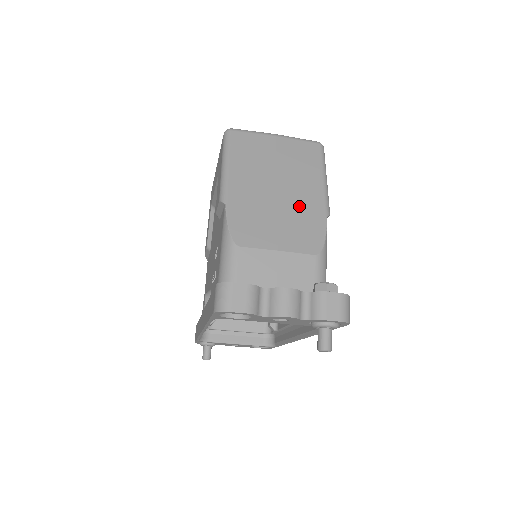
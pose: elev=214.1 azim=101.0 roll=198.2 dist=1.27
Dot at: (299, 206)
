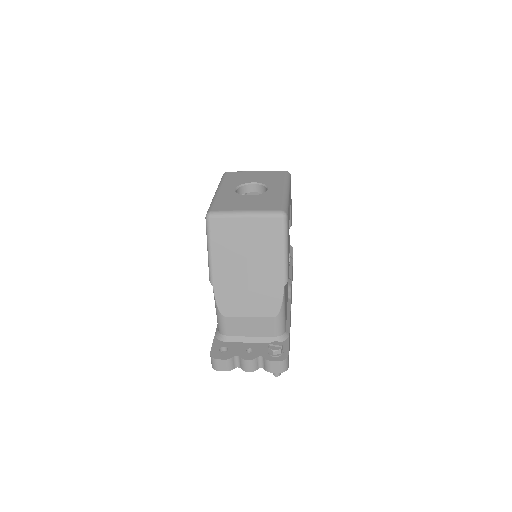
Dot at: (263, 281)
